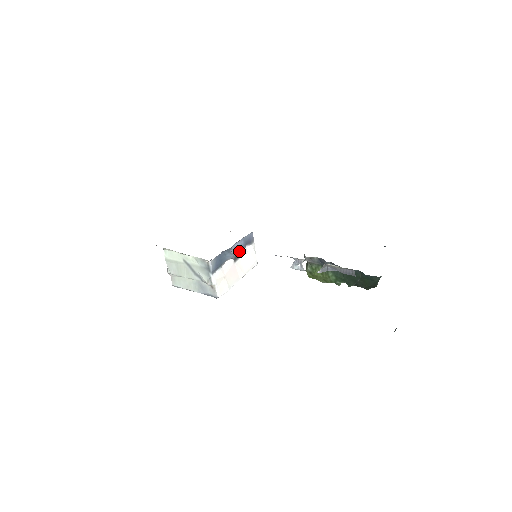
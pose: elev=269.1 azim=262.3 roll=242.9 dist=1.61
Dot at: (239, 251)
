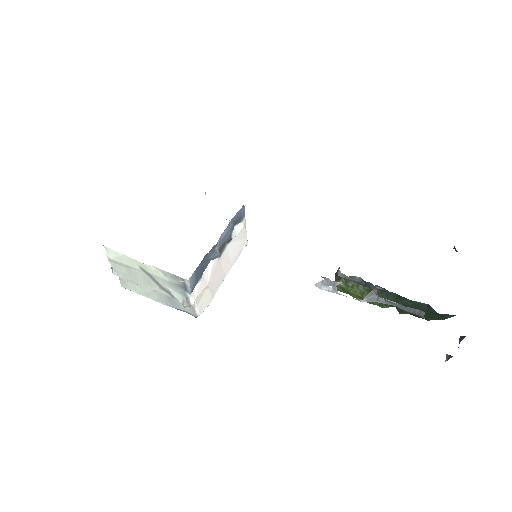
Dot at: occluded
